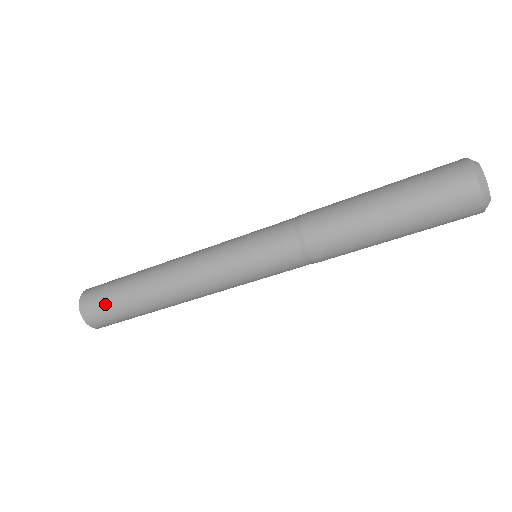
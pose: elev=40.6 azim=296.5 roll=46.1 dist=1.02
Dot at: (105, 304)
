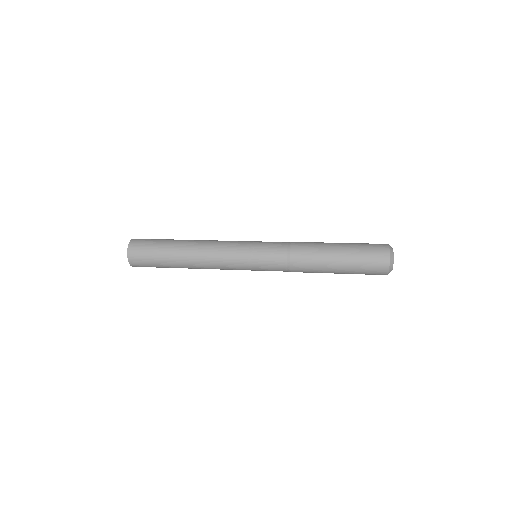
Dot at: (149, 261)
